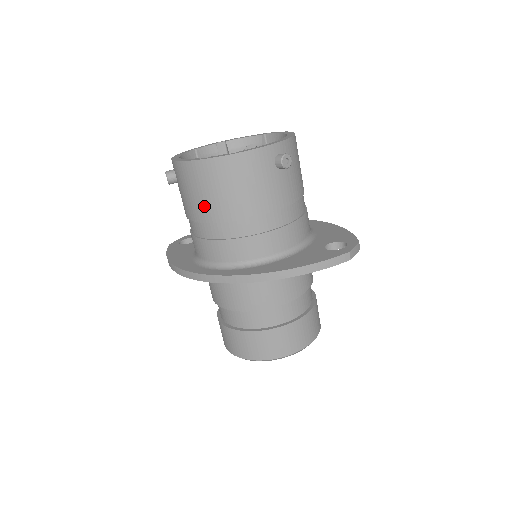
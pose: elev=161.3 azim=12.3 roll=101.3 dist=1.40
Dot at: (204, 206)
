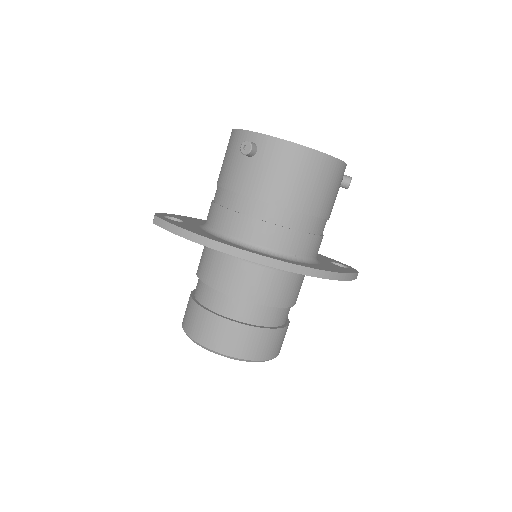
Dot at: (290, 191)
